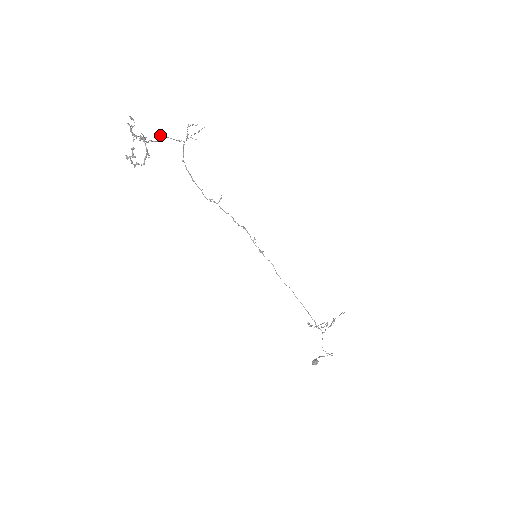
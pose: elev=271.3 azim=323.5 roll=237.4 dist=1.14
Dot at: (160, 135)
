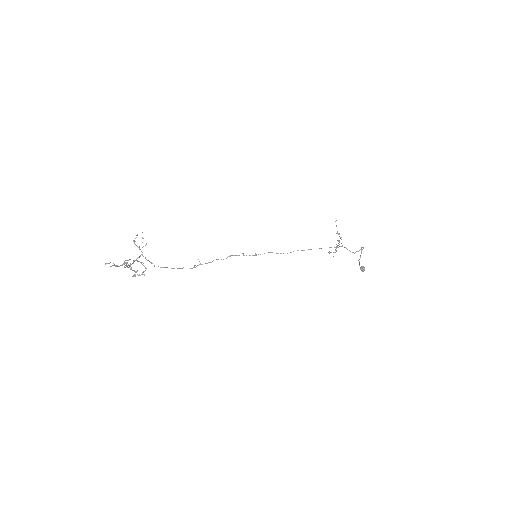
Dot at: occluded
